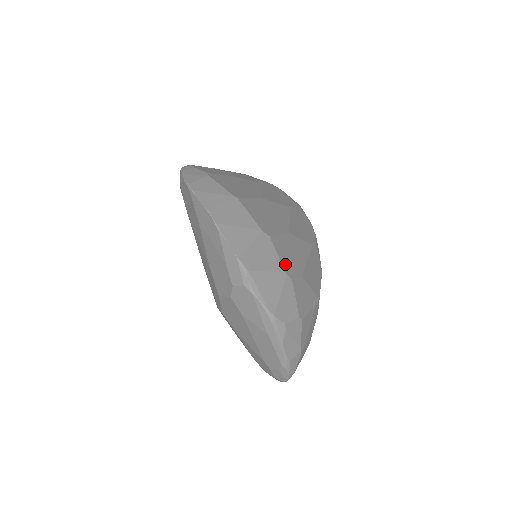
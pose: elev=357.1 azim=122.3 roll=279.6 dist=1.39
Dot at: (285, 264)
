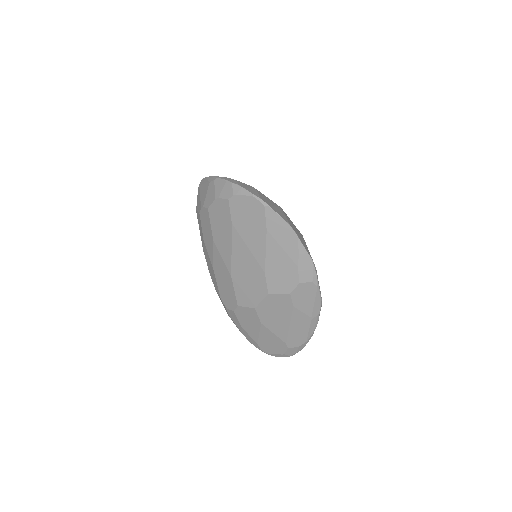
Dot at: occluded
